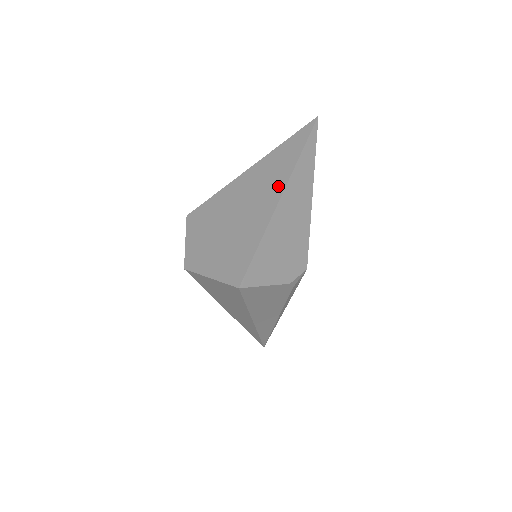
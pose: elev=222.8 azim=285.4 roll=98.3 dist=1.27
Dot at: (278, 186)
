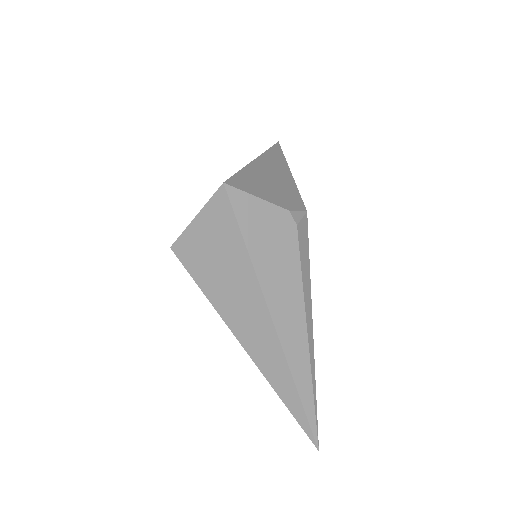
Dot at: occluded
